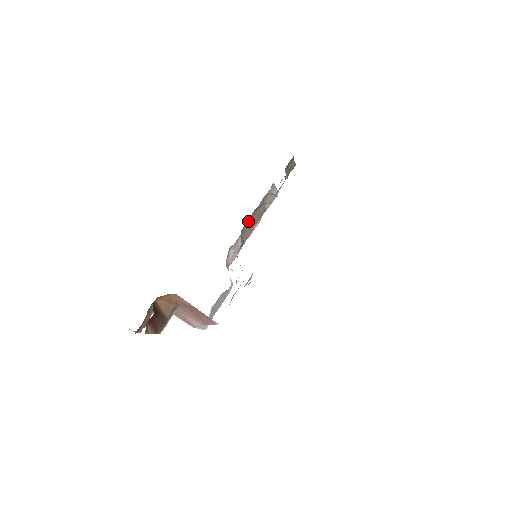
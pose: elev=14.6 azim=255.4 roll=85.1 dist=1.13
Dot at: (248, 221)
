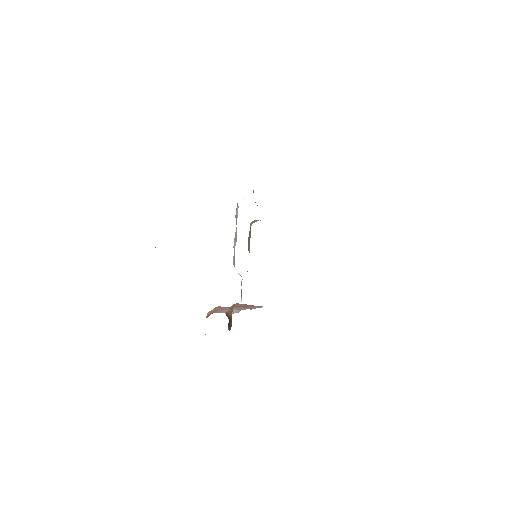
Dot at: (248, 241)
